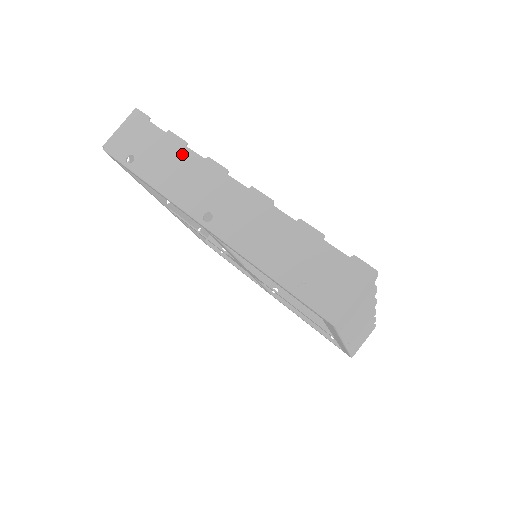
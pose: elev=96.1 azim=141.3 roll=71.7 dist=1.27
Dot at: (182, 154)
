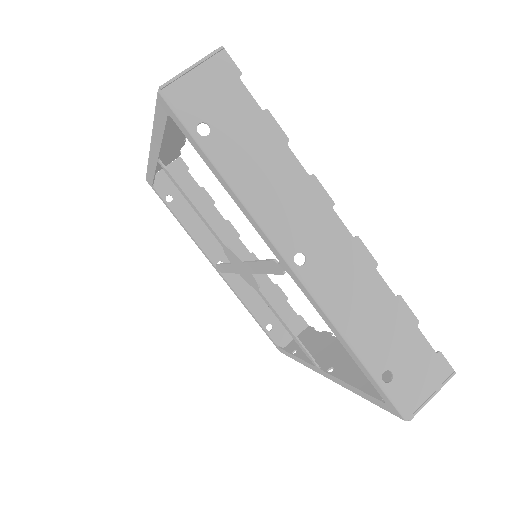
Dot at: occluded
